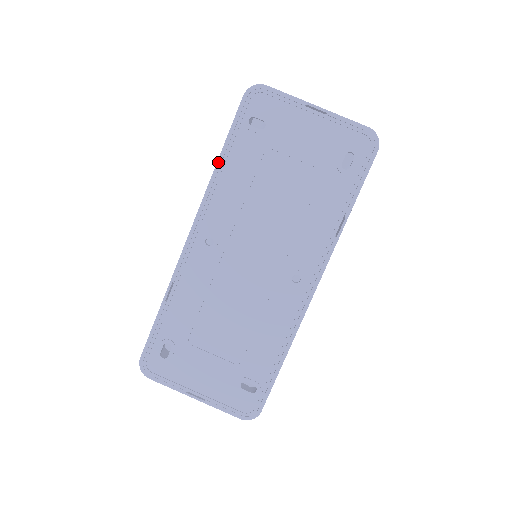
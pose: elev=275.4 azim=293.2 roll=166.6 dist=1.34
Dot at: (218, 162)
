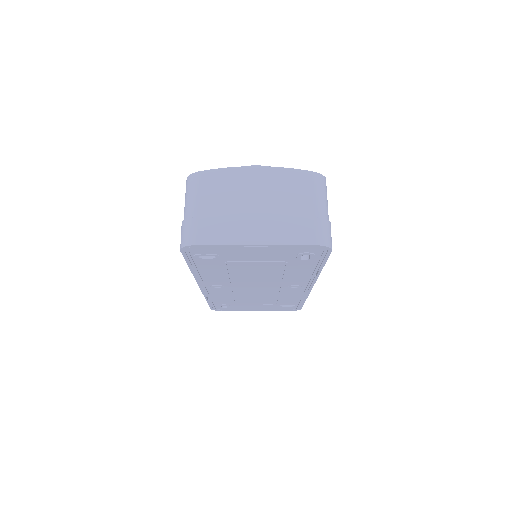
Dot at: (191, 271)
